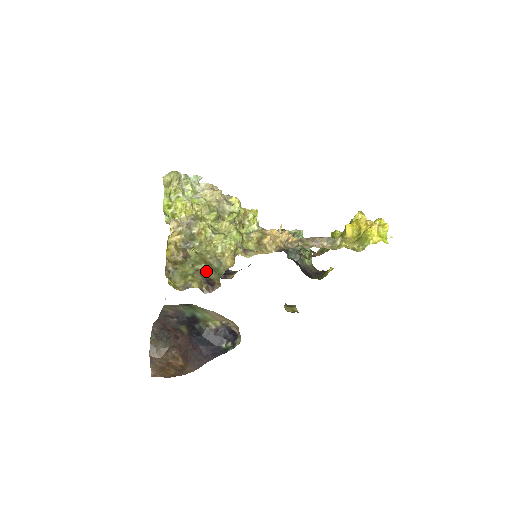
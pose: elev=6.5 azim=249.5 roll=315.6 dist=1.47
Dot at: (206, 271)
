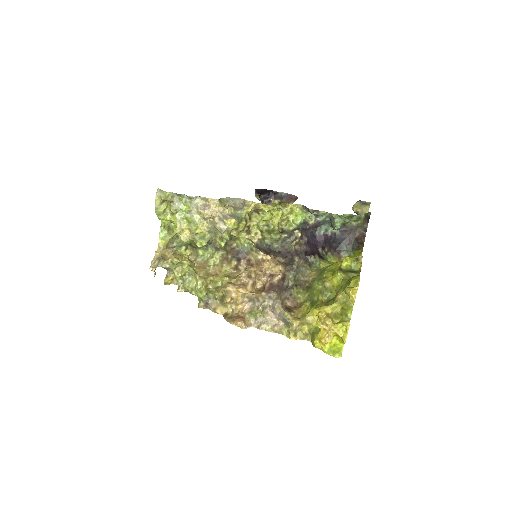
Dot at: occluded
